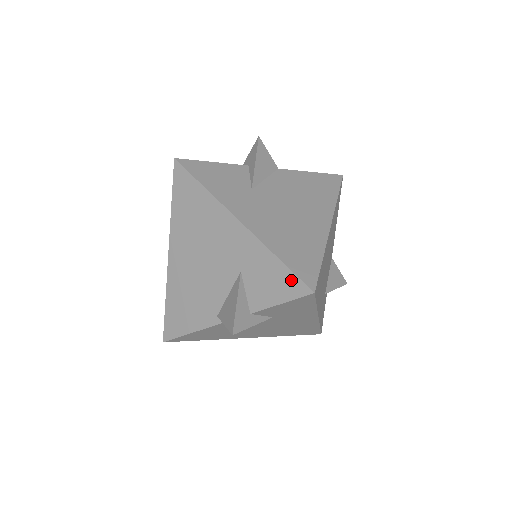
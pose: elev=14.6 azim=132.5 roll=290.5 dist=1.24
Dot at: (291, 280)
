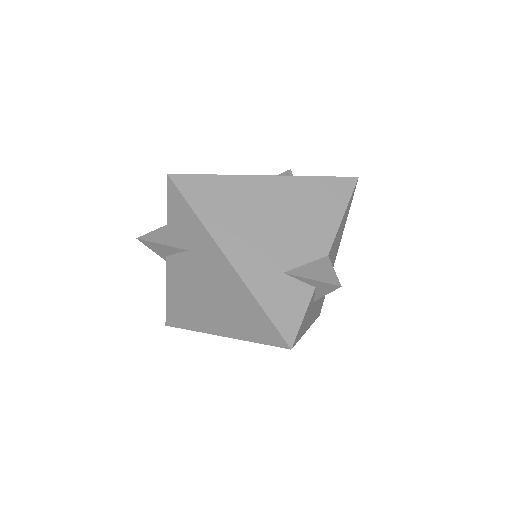
Dot at: occluded
